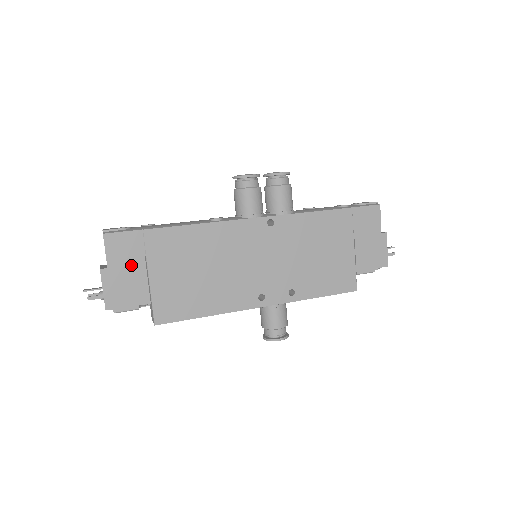
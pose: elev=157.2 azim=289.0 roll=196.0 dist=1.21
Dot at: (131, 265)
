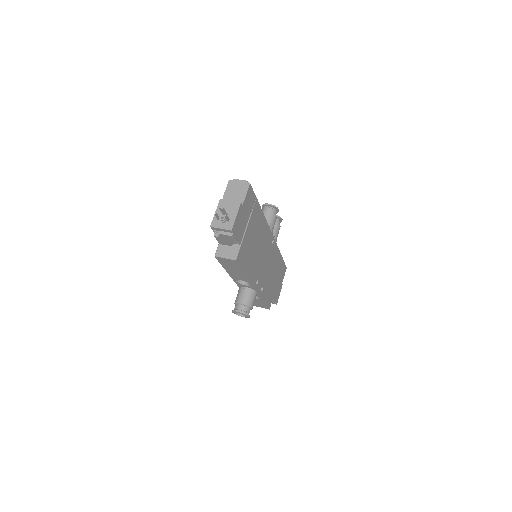
Dot at: (246, 213)
